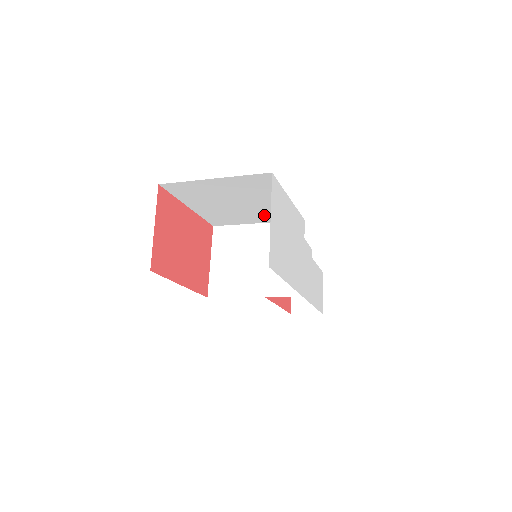
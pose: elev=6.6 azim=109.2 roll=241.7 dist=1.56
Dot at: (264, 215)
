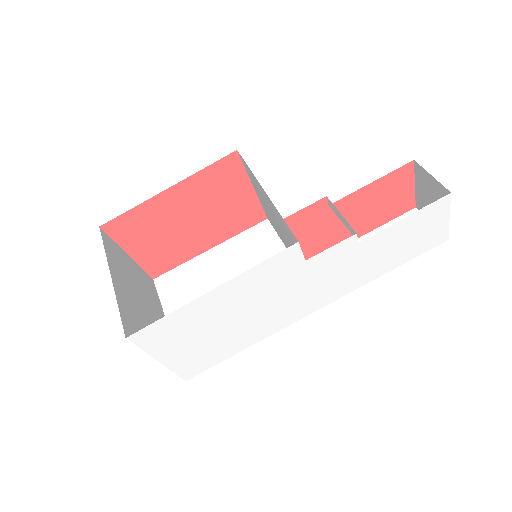
Dot at: occluded
